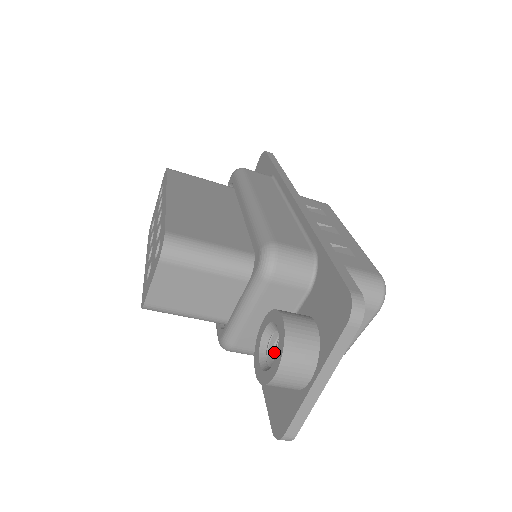
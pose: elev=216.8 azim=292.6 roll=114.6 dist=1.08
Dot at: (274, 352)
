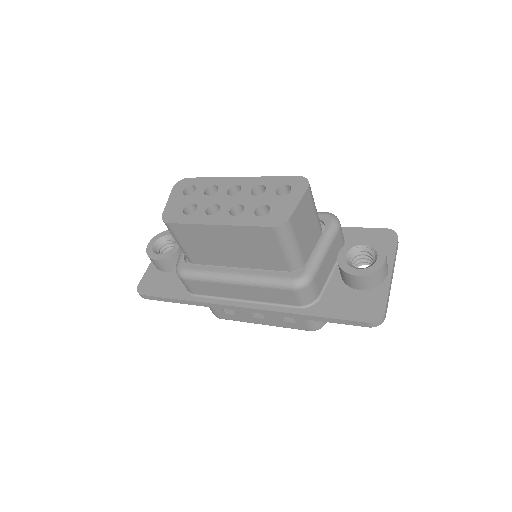
Dot at: occluded
